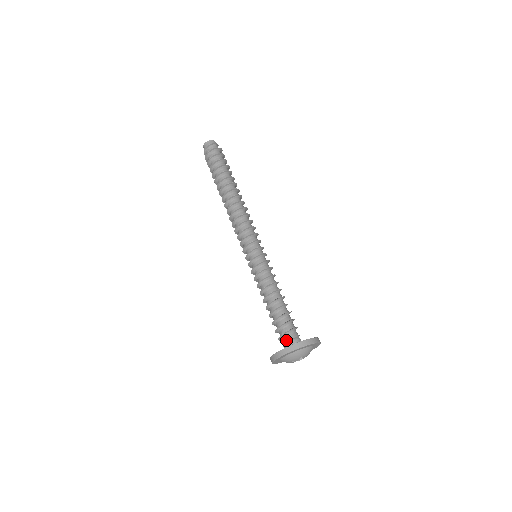
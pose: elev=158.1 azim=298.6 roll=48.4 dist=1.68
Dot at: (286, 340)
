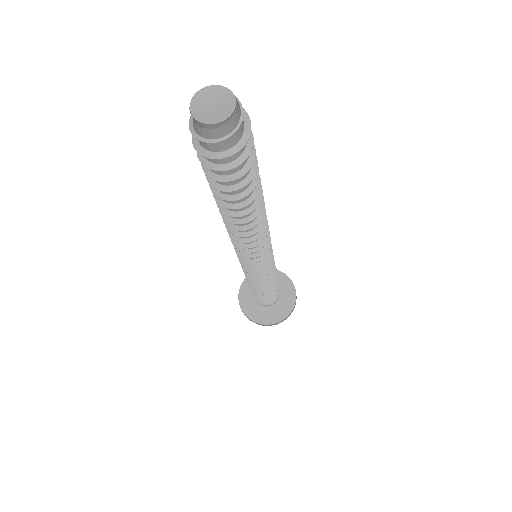
Dot at: occluded
